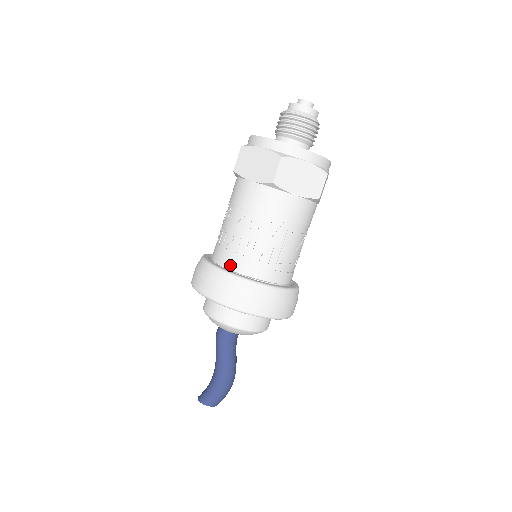
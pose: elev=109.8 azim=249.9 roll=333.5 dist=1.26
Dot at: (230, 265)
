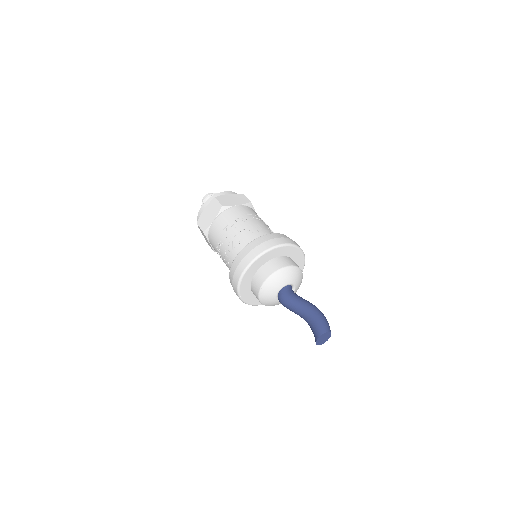
Dot at: occluded
